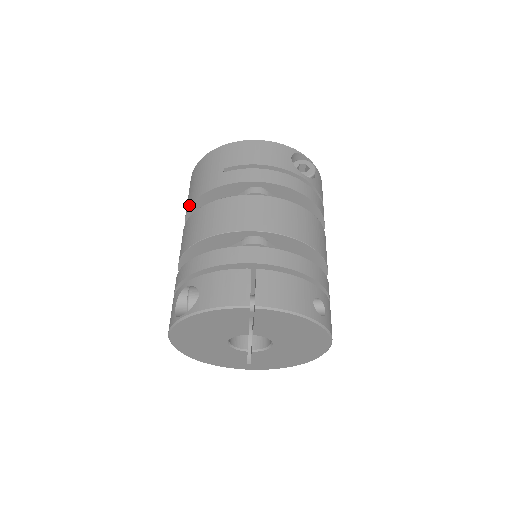
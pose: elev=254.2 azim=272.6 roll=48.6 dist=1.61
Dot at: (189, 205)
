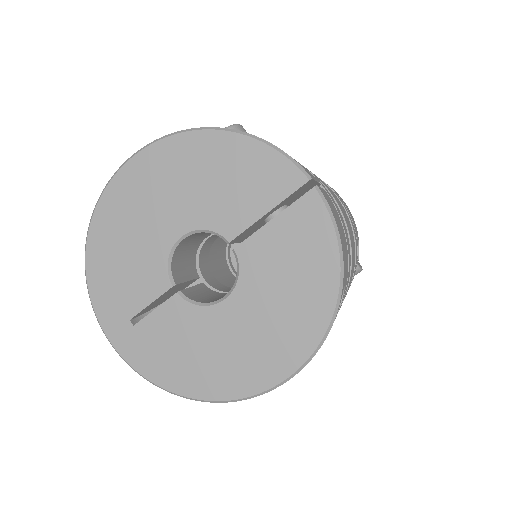
Dot at: occluded
